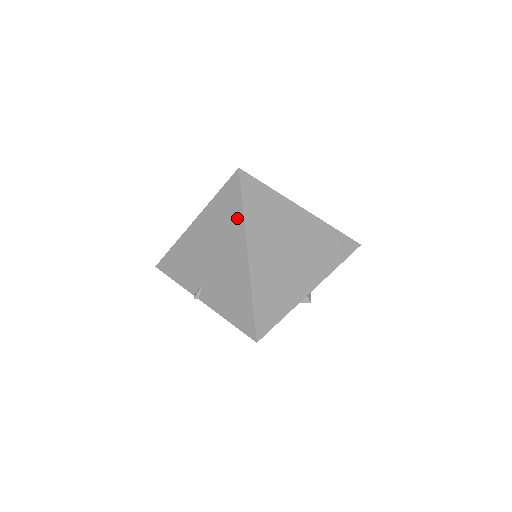
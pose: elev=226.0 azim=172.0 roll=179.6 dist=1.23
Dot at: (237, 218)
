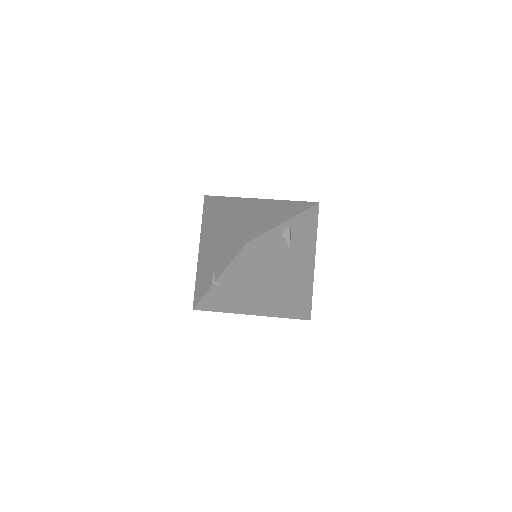
Dot at: (212, 212)
